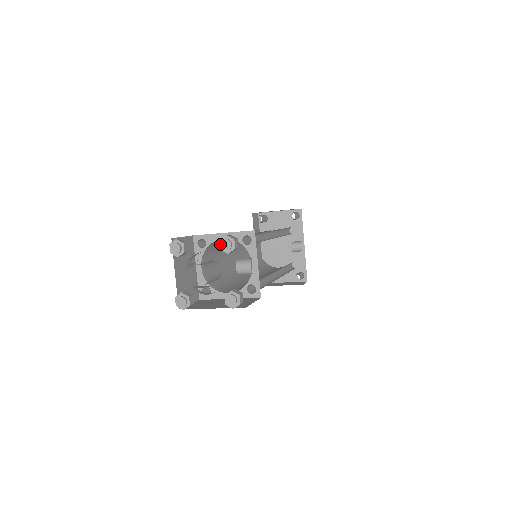
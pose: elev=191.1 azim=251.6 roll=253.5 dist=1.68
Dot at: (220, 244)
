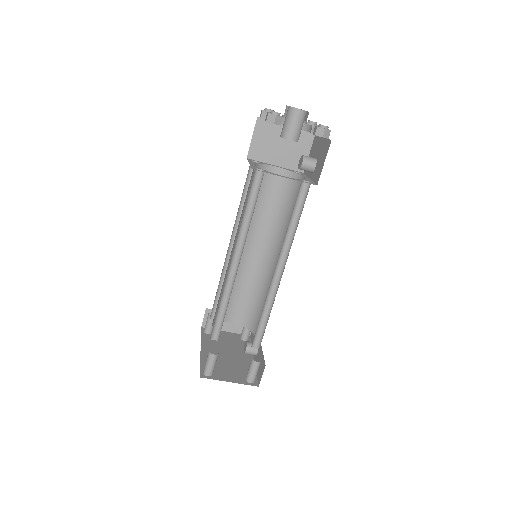
Dot at: occluded
